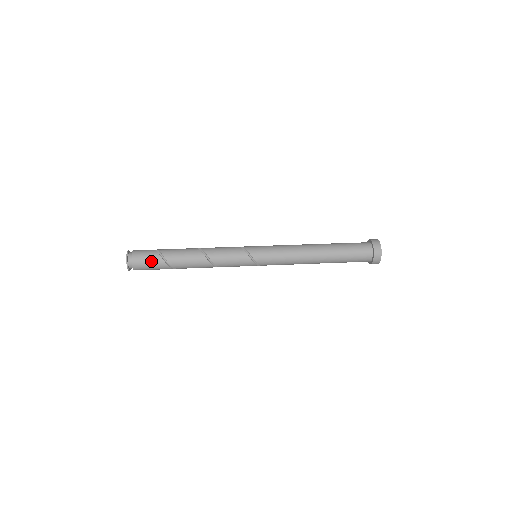
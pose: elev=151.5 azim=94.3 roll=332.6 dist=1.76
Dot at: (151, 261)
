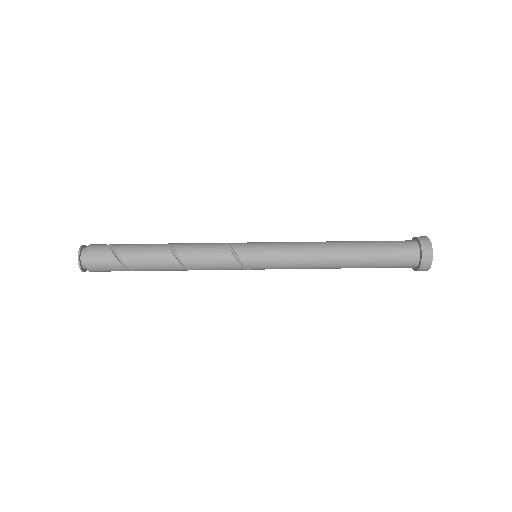
Dot at: occluded
